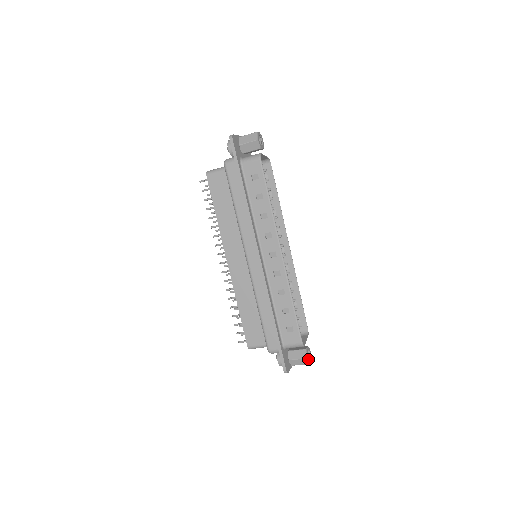
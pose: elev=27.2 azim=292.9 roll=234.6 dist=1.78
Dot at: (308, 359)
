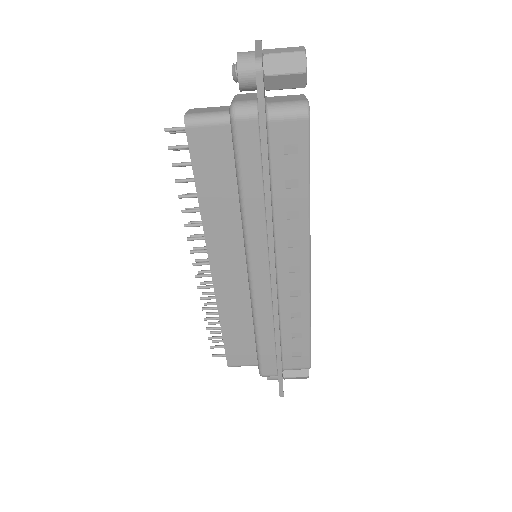
Dot at: (308, 375)
